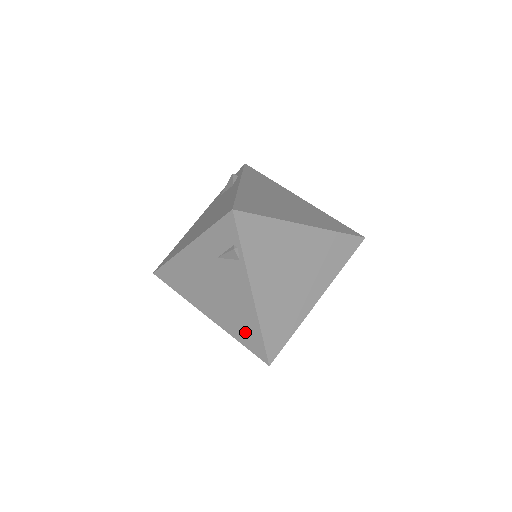
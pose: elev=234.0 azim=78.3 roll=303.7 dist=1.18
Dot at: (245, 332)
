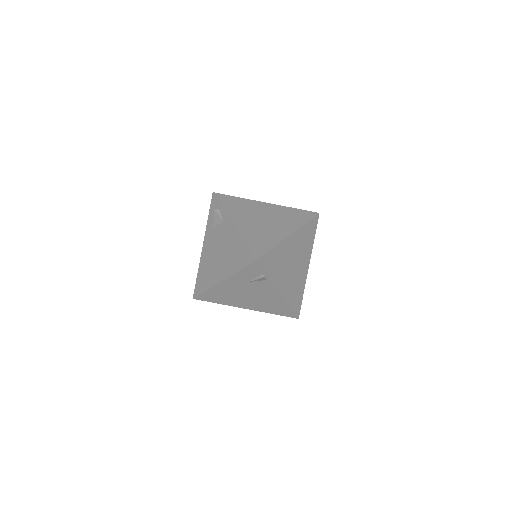
Dot at: (277, 309)
